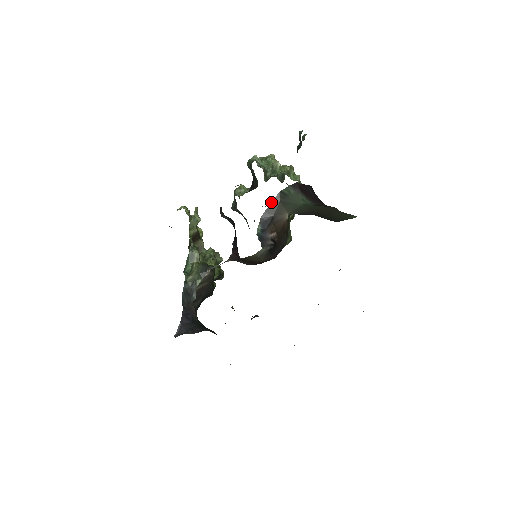
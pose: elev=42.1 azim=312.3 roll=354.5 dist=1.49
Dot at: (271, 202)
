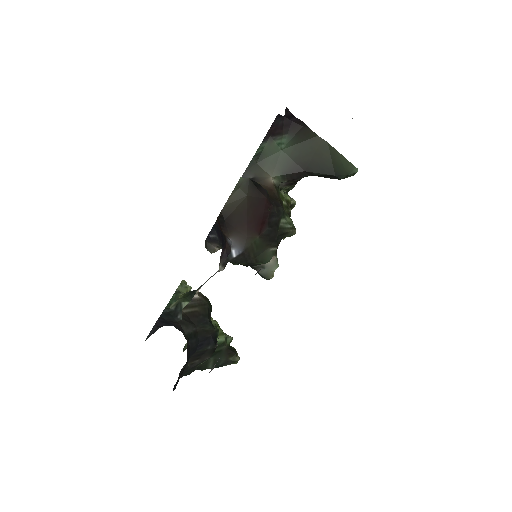
Dot at: occluded
